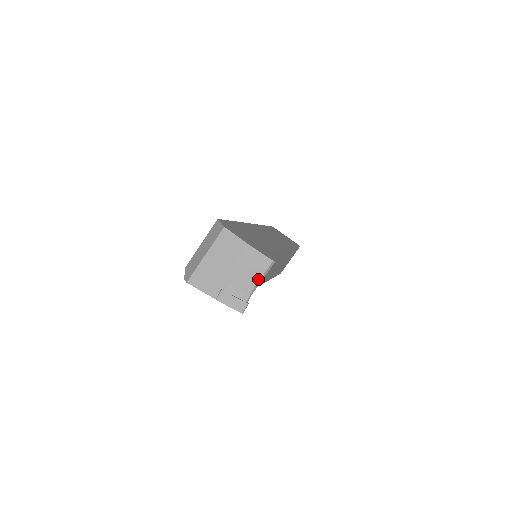
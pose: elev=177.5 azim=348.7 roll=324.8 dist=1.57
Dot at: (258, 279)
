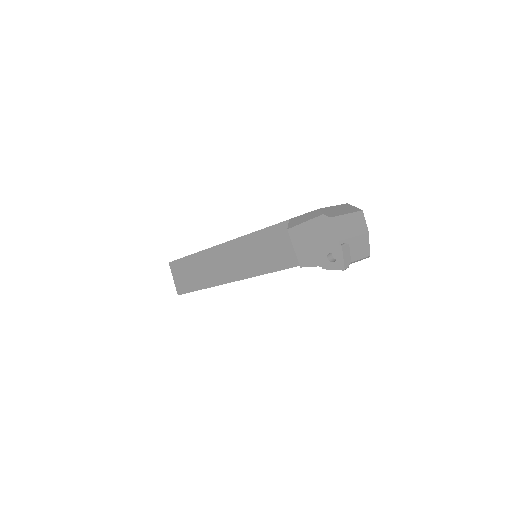
Dot at: (360, 258)
